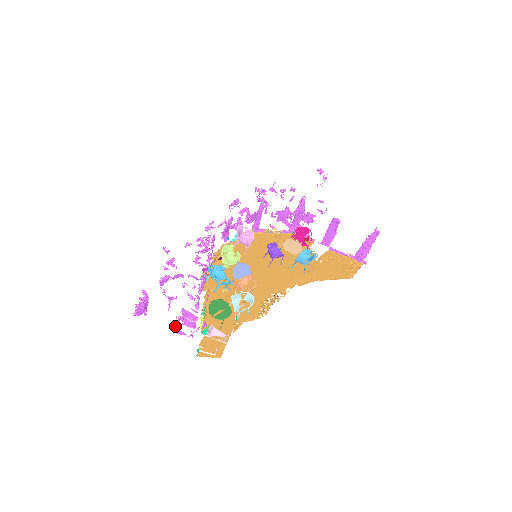
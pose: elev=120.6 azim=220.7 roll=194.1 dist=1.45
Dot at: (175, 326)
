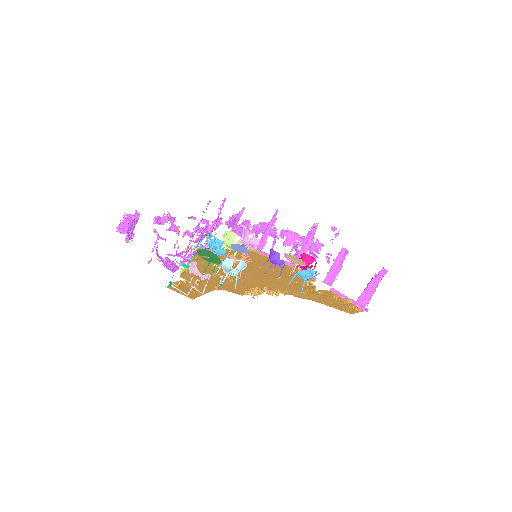
Dot at: (157, 245)
